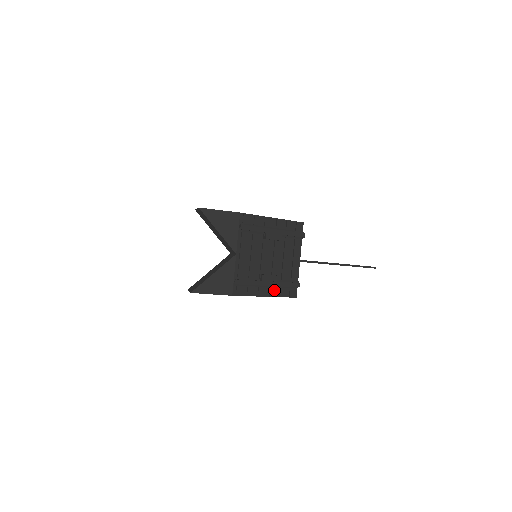
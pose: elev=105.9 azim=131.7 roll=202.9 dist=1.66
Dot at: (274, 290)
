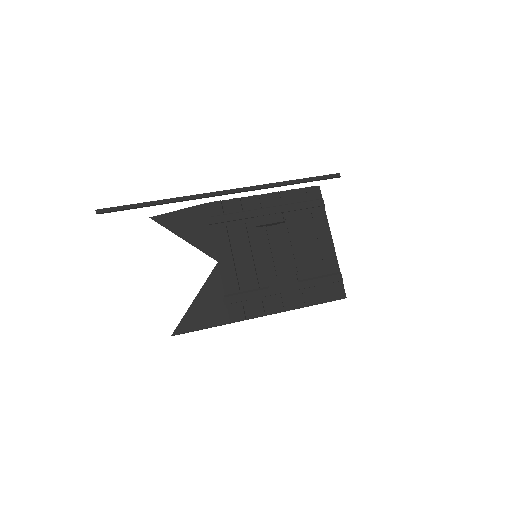
Dot at: (300, 297)
